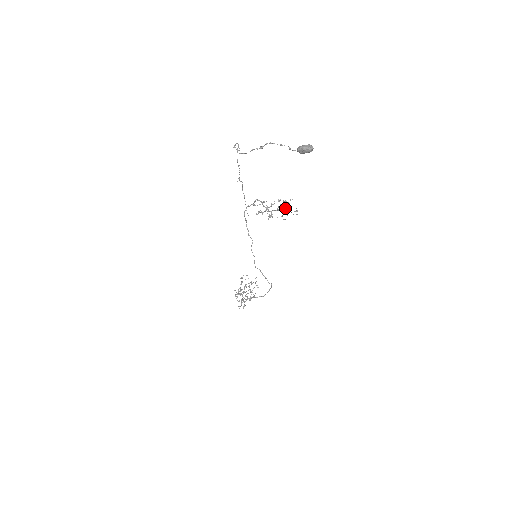
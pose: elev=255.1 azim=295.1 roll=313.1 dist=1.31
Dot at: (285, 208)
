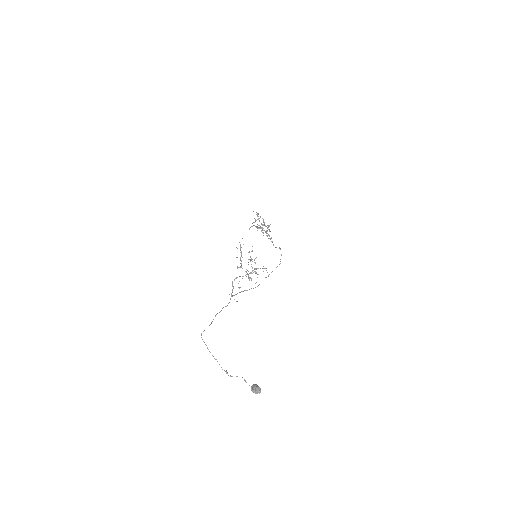
Dot at: occluded
